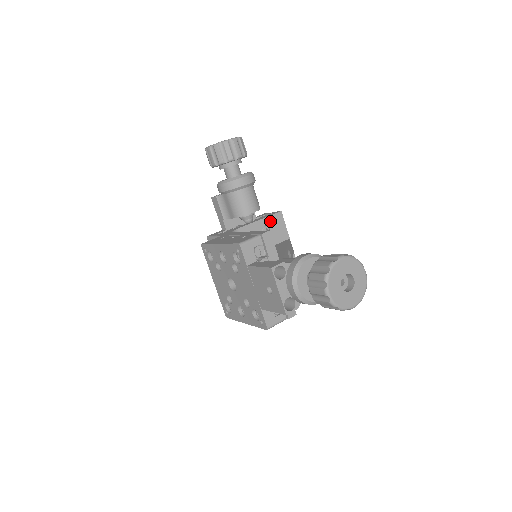
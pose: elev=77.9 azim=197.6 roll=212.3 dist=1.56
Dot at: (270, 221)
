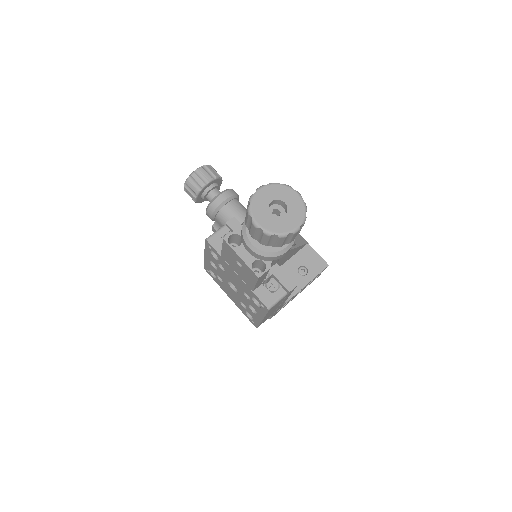
Dot at: occluded
